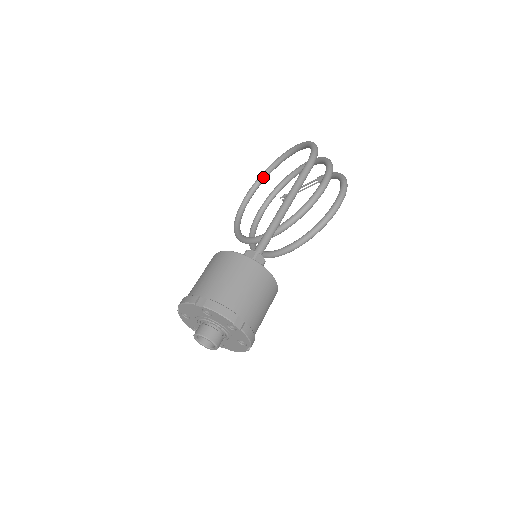
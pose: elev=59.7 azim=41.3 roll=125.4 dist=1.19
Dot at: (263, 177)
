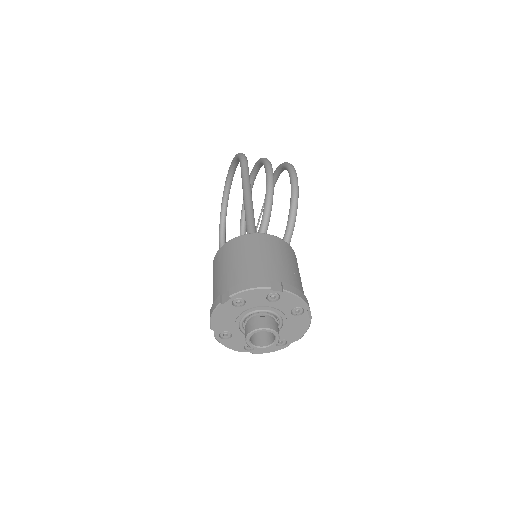
Dot at: (222, 226)
